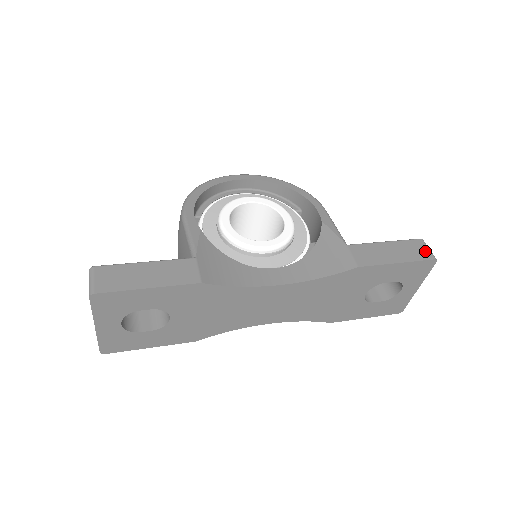
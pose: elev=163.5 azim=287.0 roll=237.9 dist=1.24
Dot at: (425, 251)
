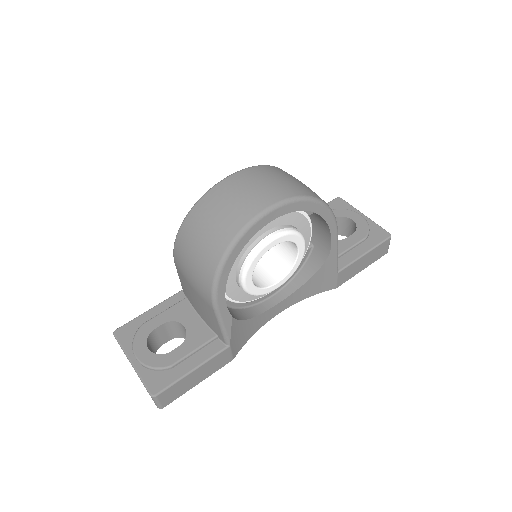
Dot at: (386, 249)
